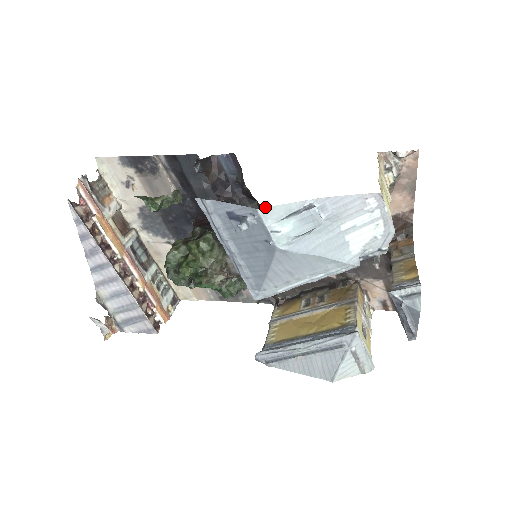
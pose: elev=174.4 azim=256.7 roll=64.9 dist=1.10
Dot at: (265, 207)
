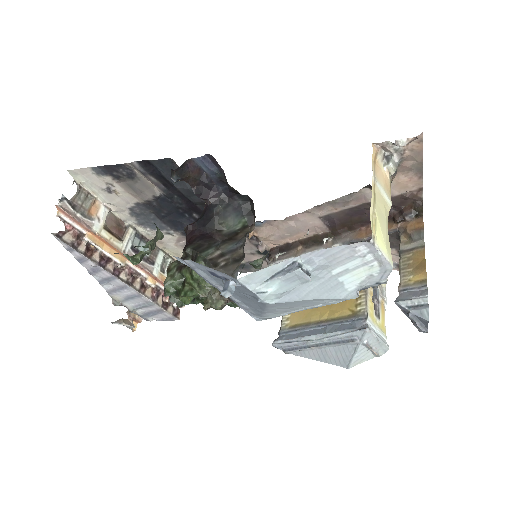
Dot at: occluded
